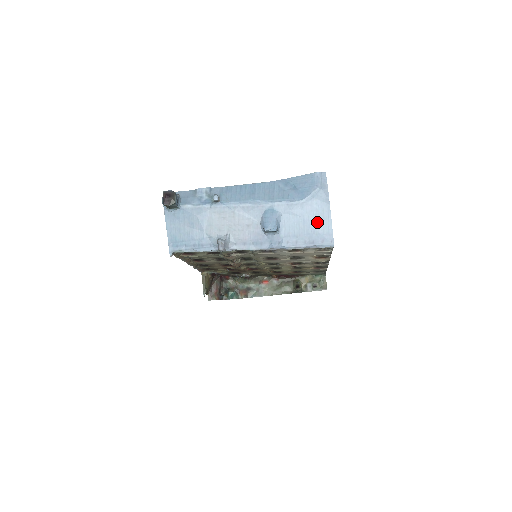
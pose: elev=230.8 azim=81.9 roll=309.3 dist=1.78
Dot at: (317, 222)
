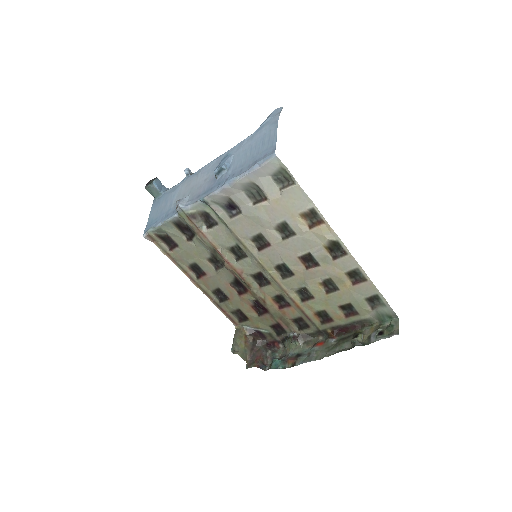
Dot at: (263, 143)
